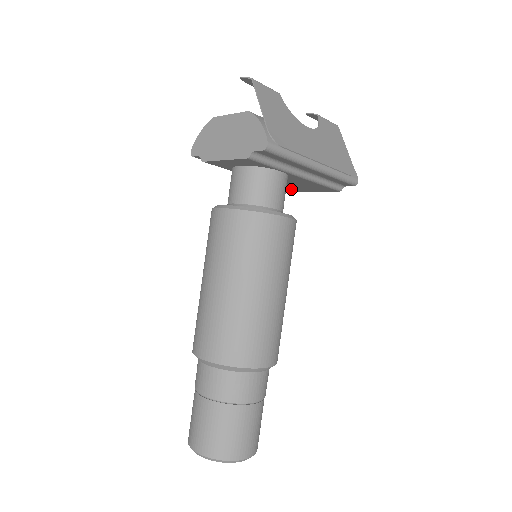
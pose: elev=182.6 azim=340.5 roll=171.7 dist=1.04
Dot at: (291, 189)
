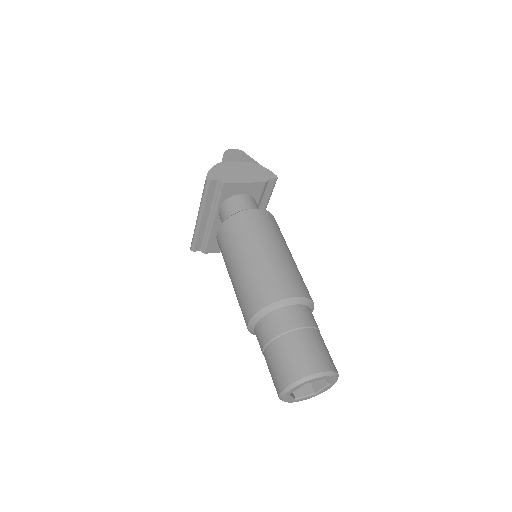
Dot at: (208, 248)
